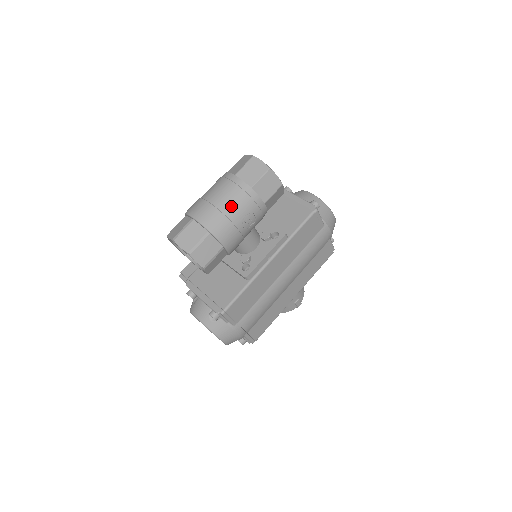
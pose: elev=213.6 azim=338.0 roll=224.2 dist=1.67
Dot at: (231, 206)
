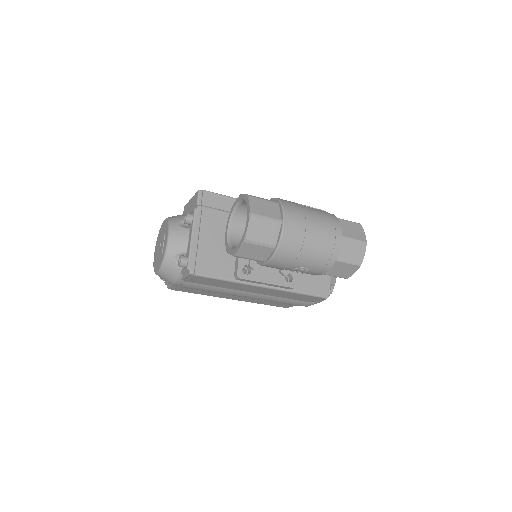
Dot at: (311, 253)
